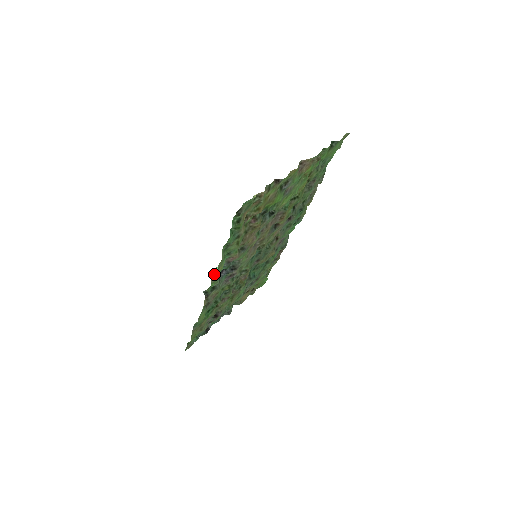
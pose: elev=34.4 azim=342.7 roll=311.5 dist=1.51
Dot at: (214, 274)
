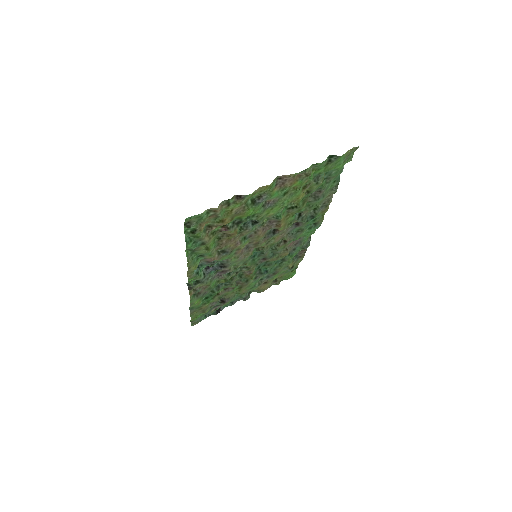
Dot at: (189, 271)
